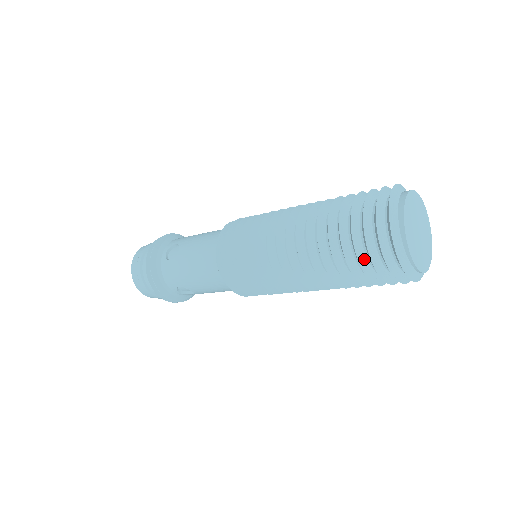
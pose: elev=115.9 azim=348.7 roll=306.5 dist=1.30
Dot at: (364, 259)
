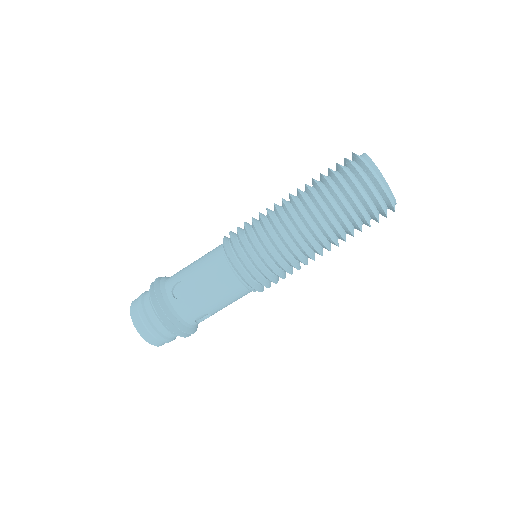
Dot at: (363, 211)
